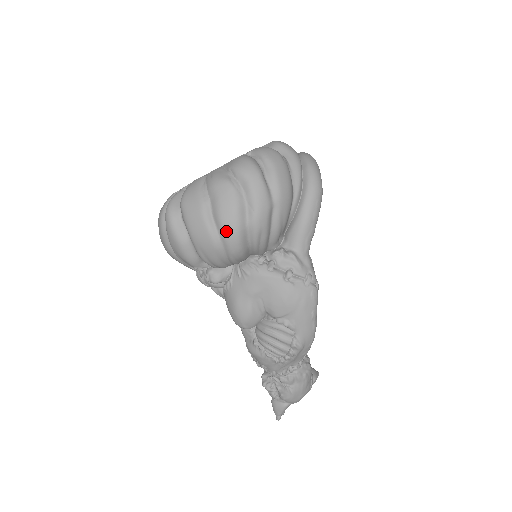
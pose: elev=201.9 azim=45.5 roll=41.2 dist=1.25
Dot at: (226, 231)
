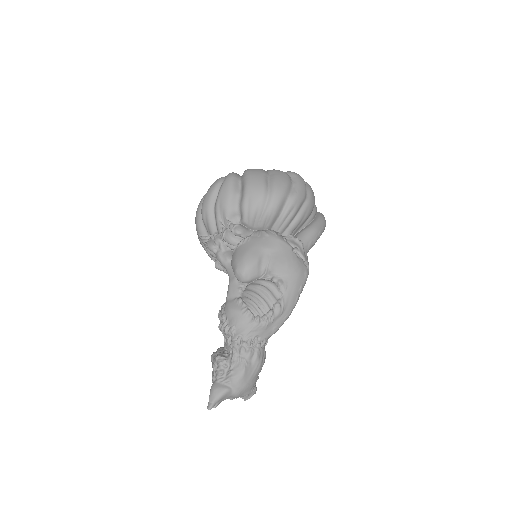
Dot at: (276, 189)
